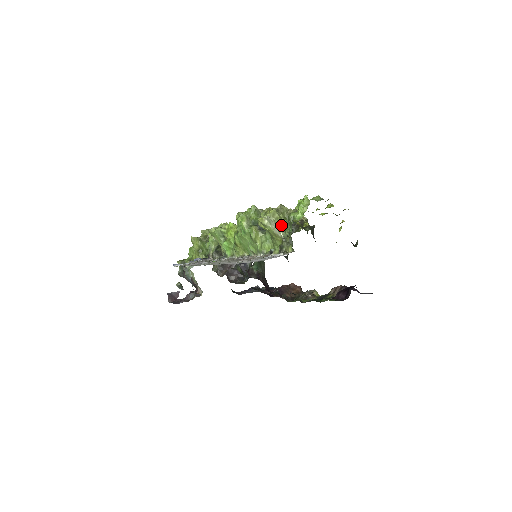
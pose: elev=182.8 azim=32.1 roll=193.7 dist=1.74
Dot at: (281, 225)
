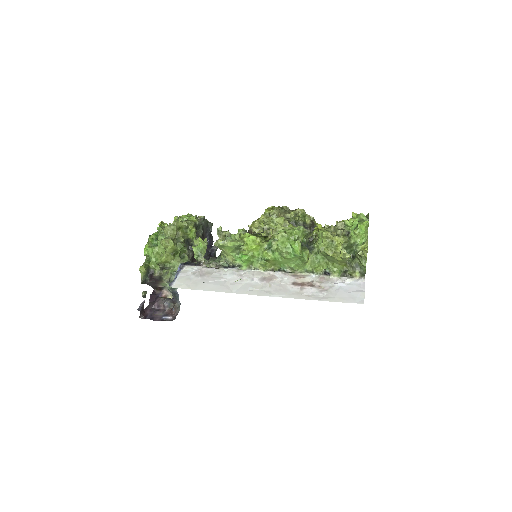
Dot at: occluded
